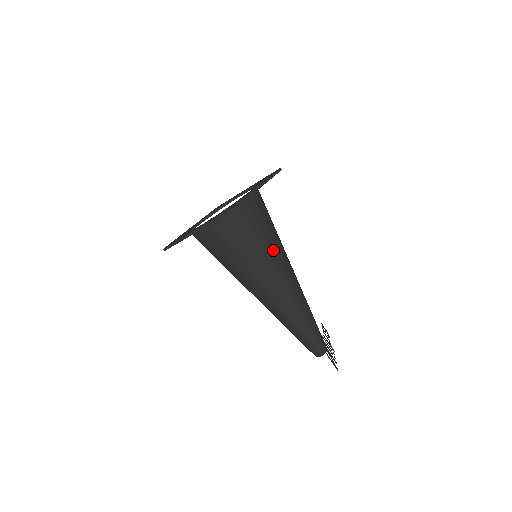
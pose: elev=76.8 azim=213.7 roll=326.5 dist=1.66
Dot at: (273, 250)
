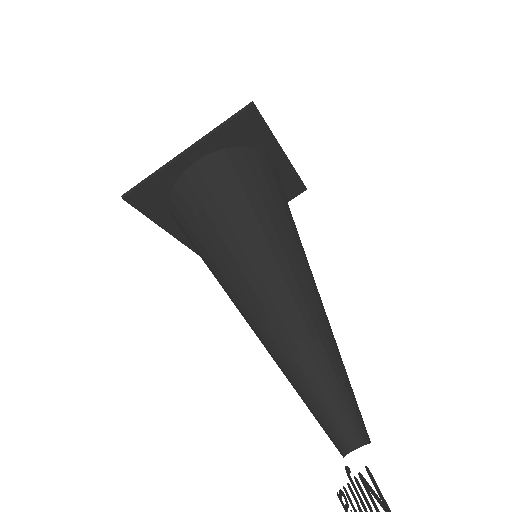
Dot at: (290, 223)
